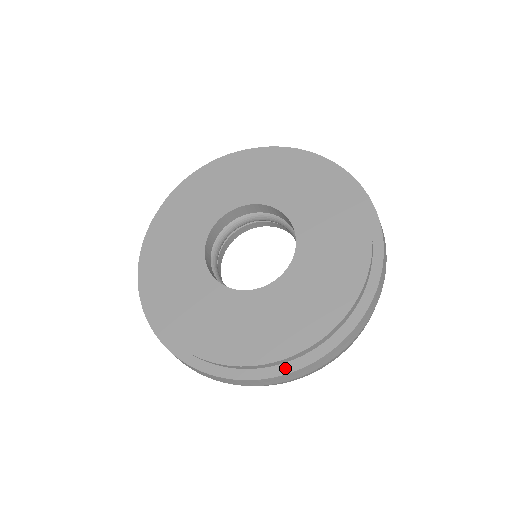
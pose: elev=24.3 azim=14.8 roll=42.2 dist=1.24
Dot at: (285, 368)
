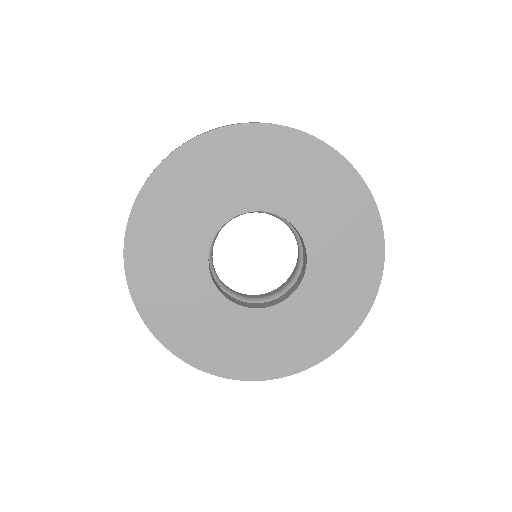
Dot at: occluded
